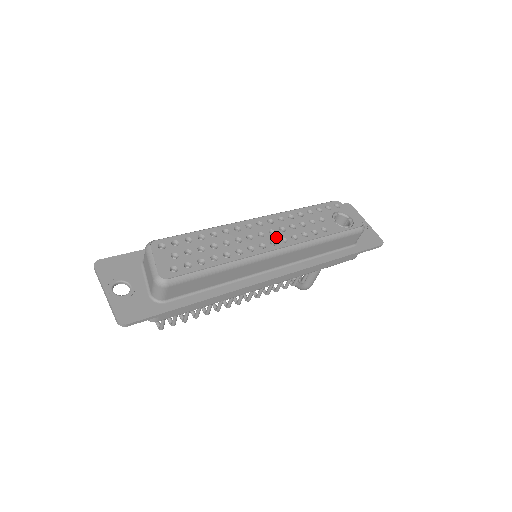
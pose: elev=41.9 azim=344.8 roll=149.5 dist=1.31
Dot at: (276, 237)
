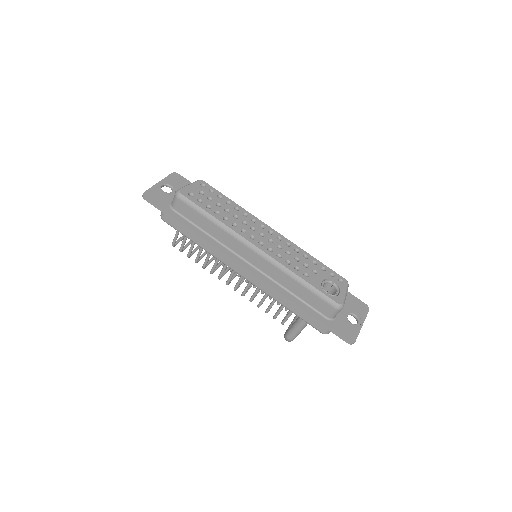
Dot at: (268, 244)
